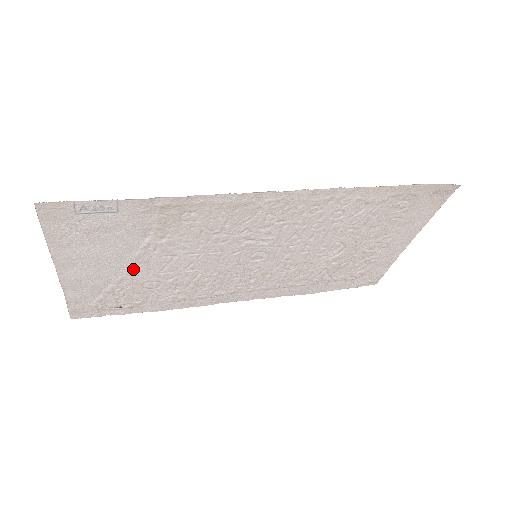
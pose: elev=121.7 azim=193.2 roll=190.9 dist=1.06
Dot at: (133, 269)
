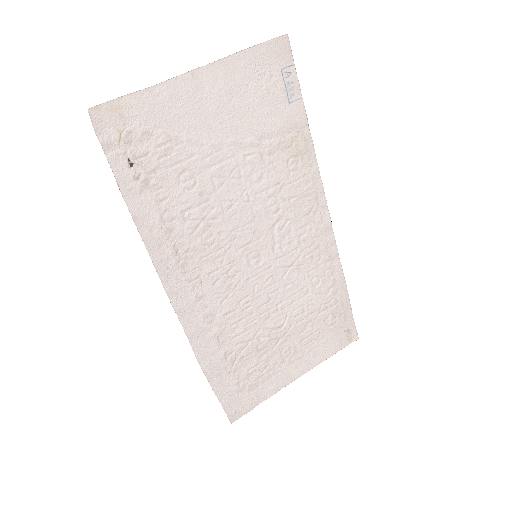
Dot at: (214, 147)
